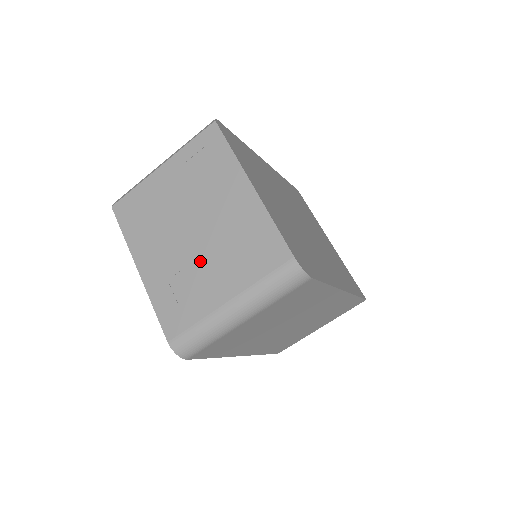
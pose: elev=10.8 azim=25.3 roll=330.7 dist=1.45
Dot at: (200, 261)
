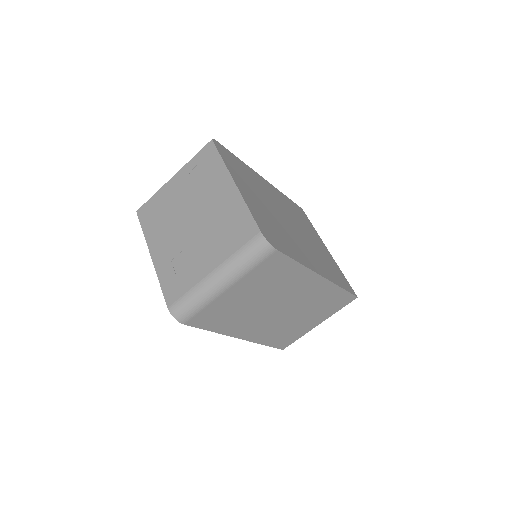
Dot at: (195, 243)
